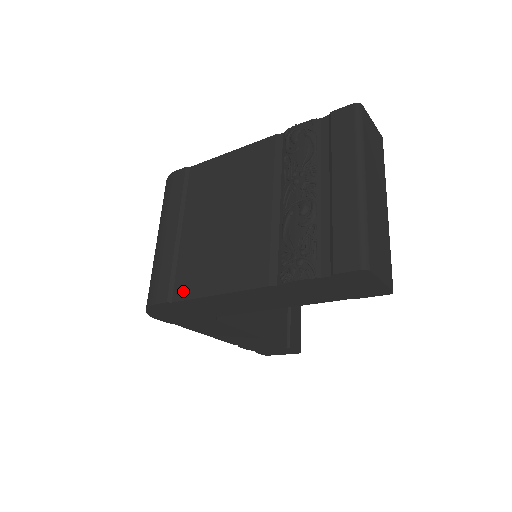
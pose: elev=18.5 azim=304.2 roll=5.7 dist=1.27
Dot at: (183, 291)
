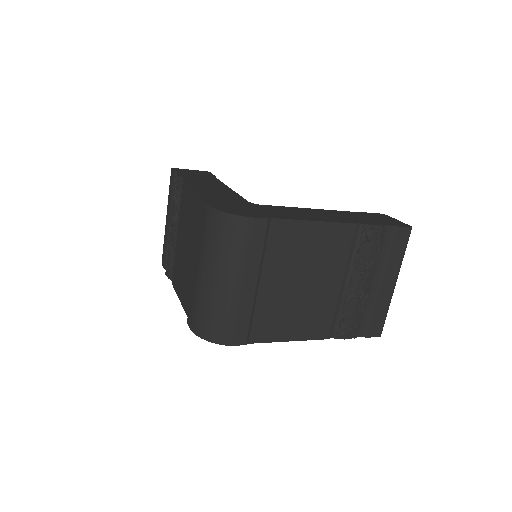
Dot at: (260, 336)
